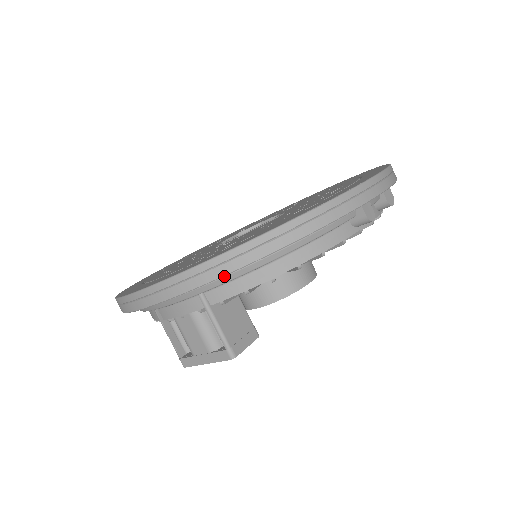
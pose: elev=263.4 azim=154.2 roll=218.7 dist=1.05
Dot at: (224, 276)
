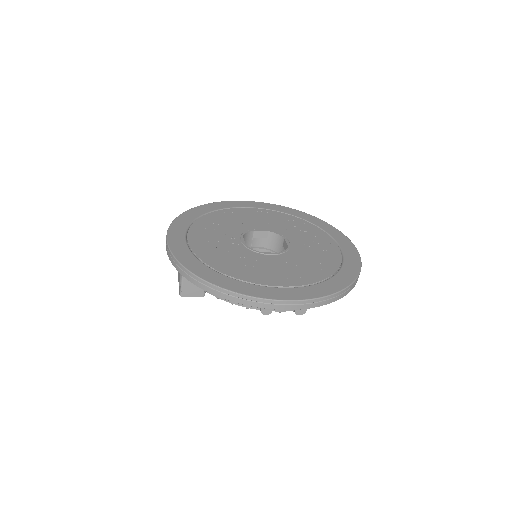
Dot at: occluded
